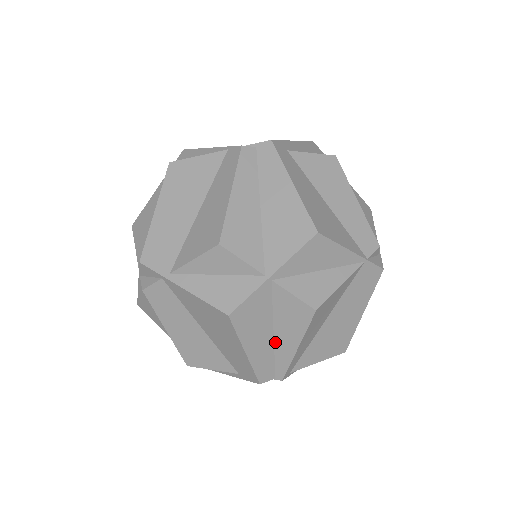
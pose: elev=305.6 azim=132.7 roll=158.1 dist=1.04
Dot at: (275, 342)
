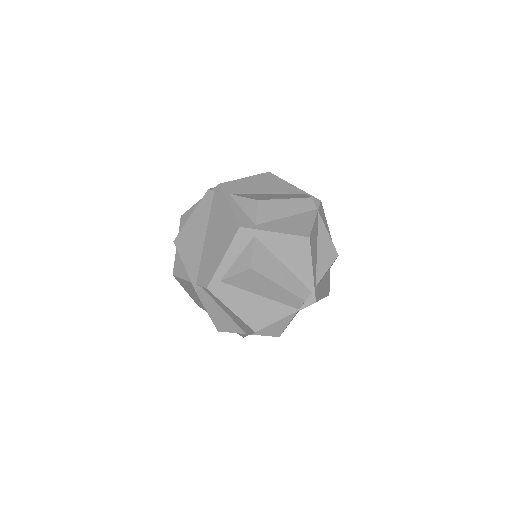
Dot at: occluded
